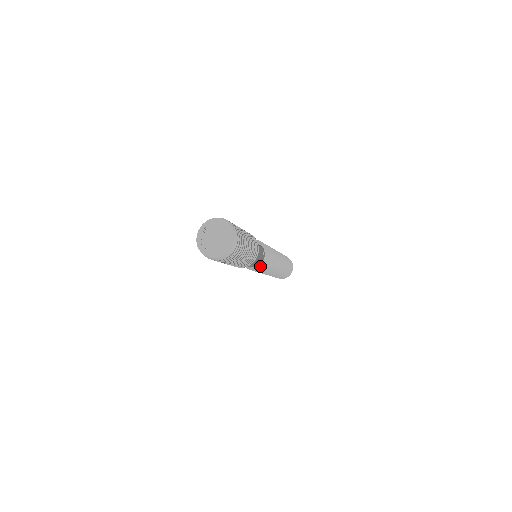
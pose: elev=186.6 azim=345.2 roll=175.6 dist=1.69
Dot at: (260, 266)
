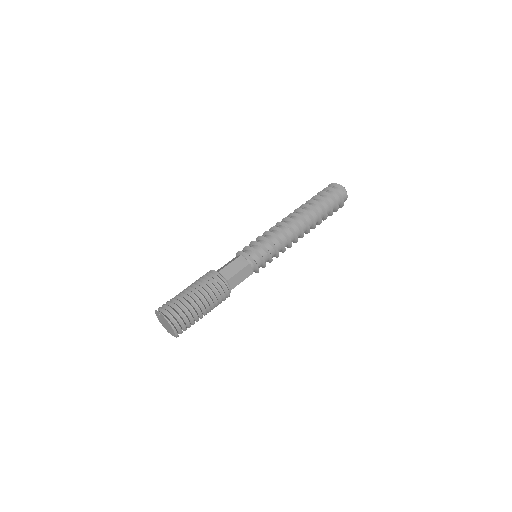
Dot at: occluded
